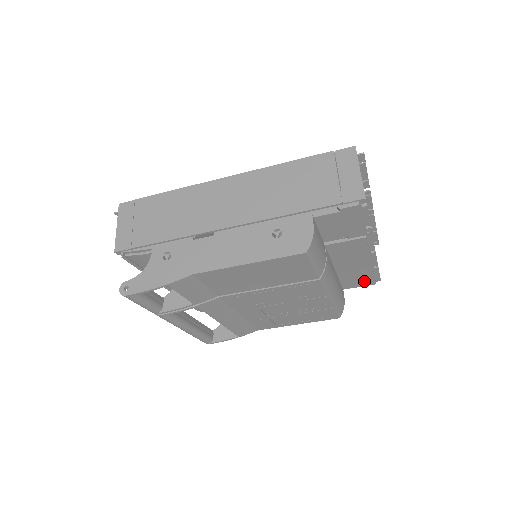
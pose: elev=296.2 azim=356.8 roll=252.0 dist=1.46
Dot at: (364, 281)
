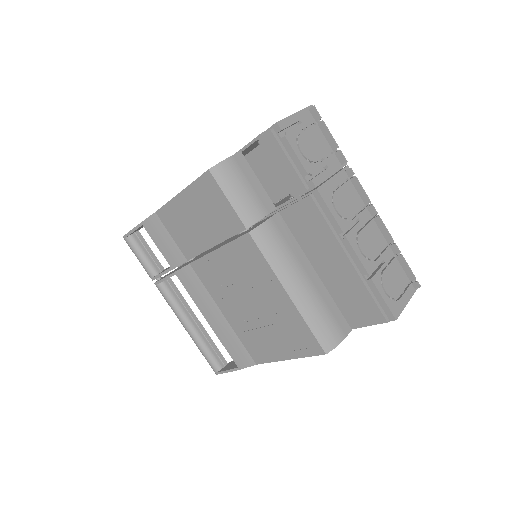
Dot at: (367, 310)
